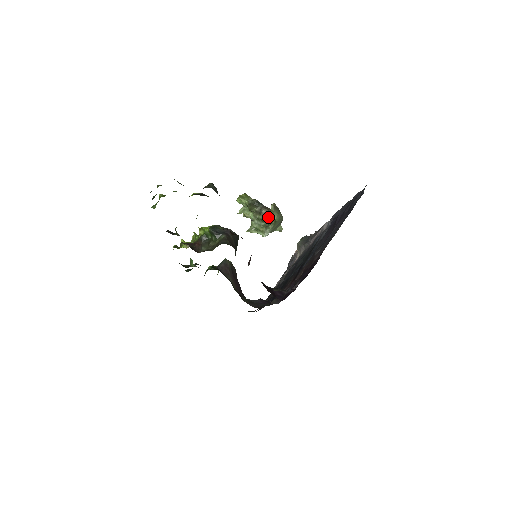
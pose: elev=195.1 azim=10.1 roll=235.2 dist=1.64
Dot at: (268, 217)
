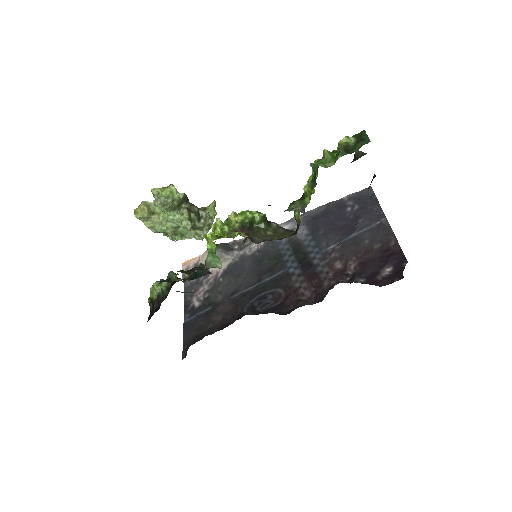
Dot at: (199, 217)
